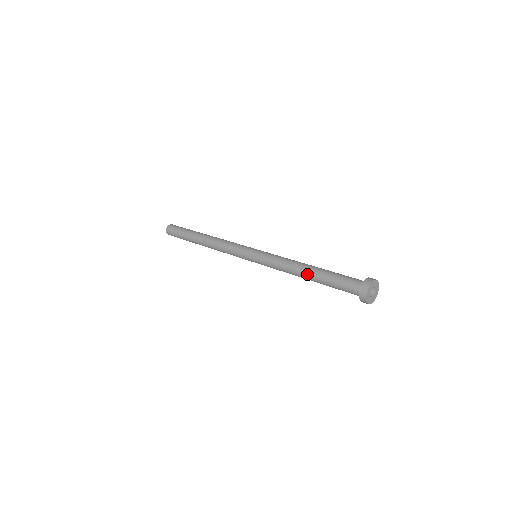
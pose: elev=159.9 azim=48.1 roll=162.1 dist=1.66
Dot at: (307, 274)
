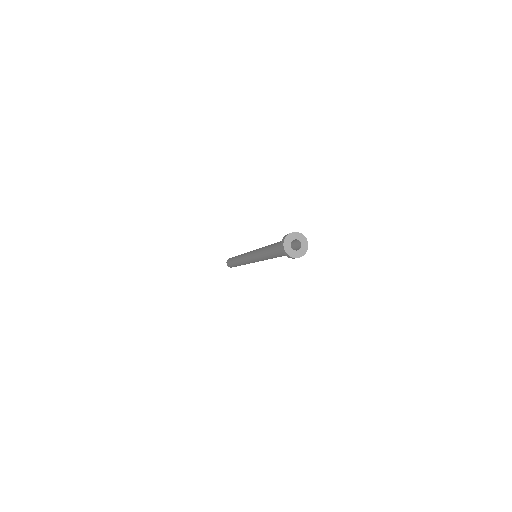
Dot at: (267, 253)
